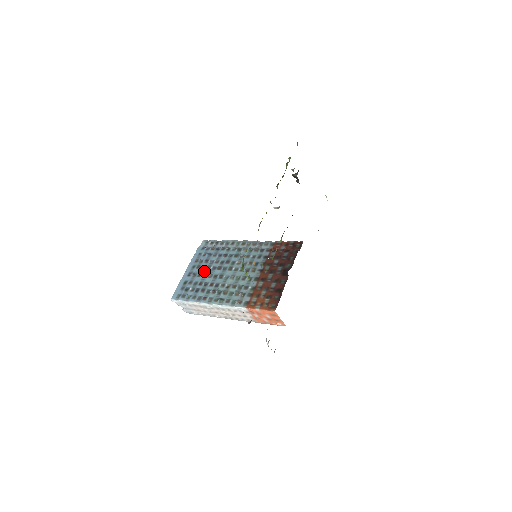
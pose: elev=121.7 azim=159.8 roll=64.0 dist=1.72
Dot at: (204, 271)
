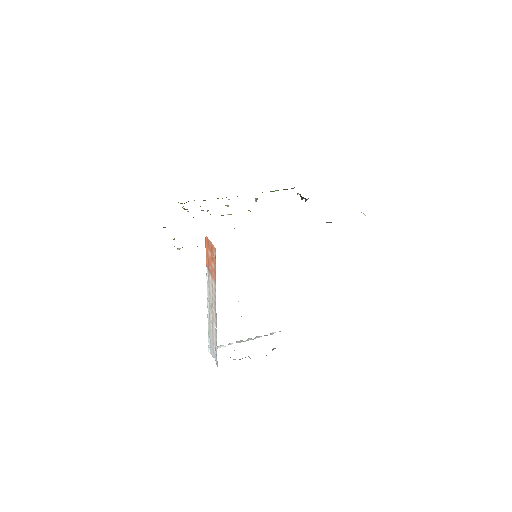
Dot at: occluded
